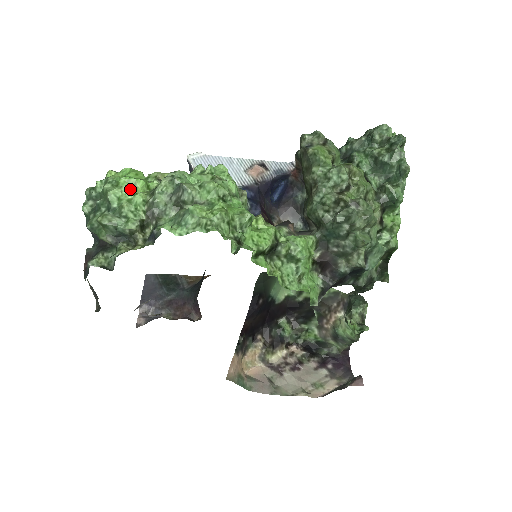
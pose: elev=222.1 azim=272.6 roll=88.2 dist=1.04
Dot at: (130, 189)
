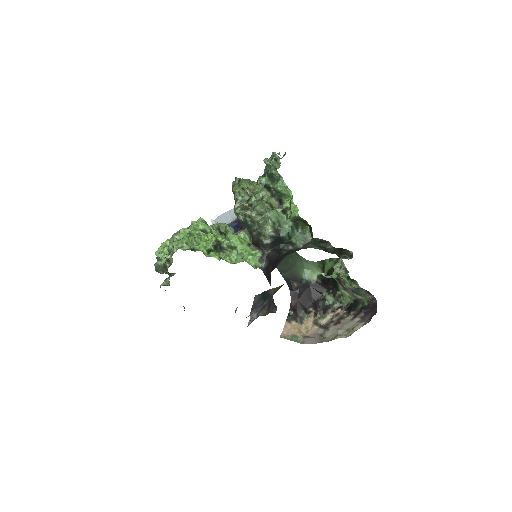
Dot at: (163, 247)
